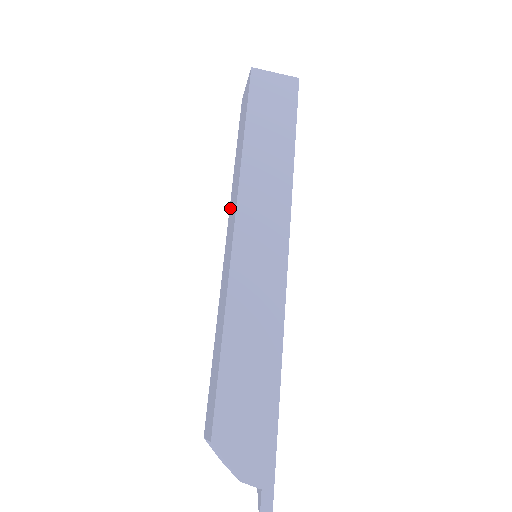
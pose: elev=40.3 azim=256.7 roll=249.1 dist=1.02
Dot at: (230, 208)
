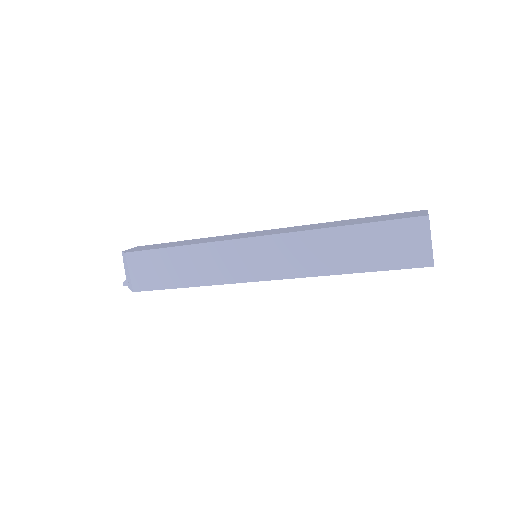
Dot at: (291, 240)
